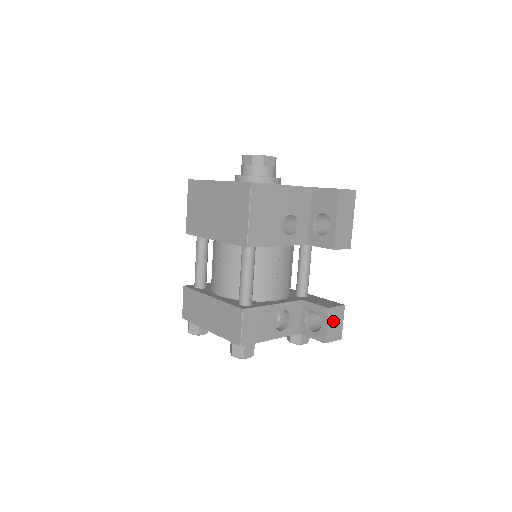
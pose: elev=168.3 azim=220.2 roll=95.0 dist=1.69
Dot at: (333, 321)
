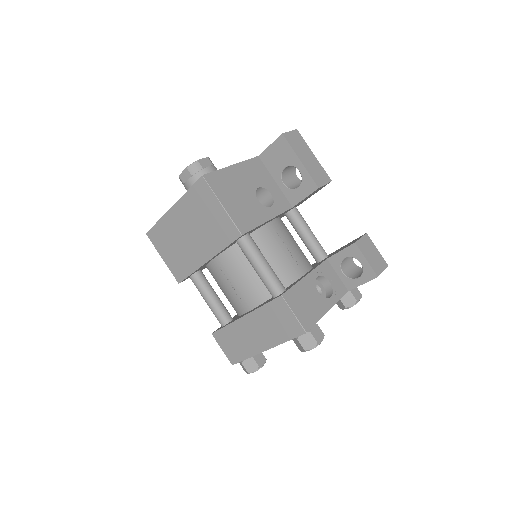
Dot at: (368, 253)
